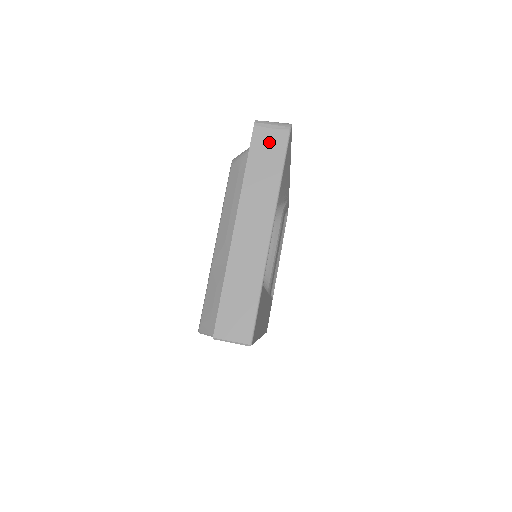
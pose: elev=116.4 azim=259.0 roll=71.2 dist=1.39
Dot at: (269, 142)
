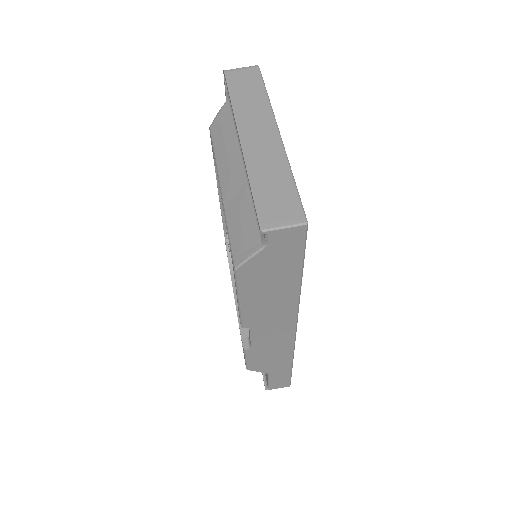
Dot at: (244, 77)
